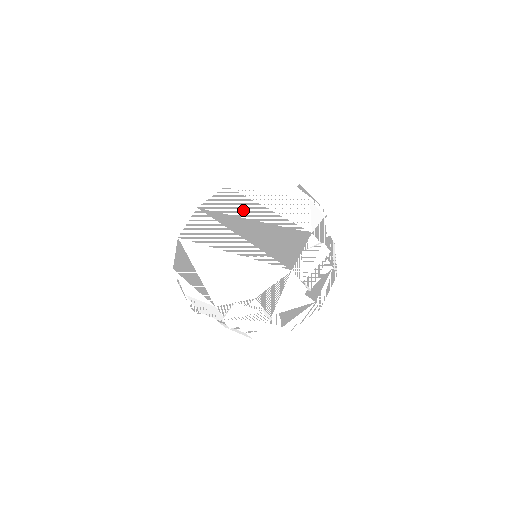
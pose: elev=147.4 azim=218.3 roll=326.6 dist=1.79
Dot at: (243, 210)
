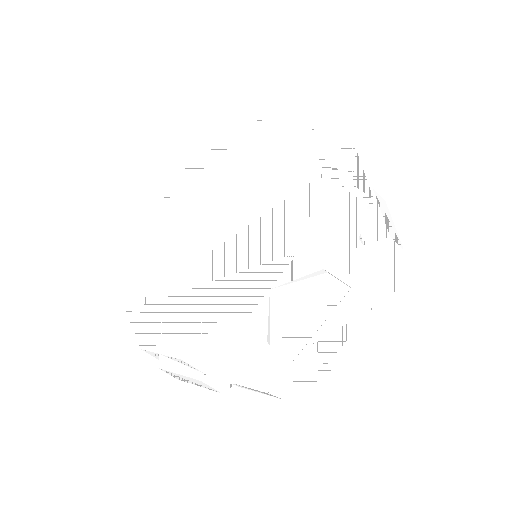
Dot at: (195, 202)
